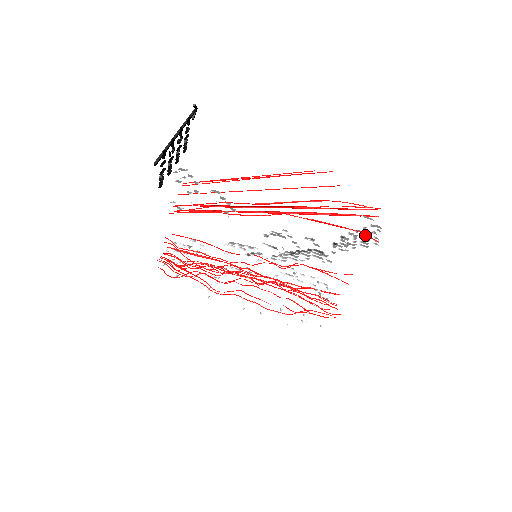
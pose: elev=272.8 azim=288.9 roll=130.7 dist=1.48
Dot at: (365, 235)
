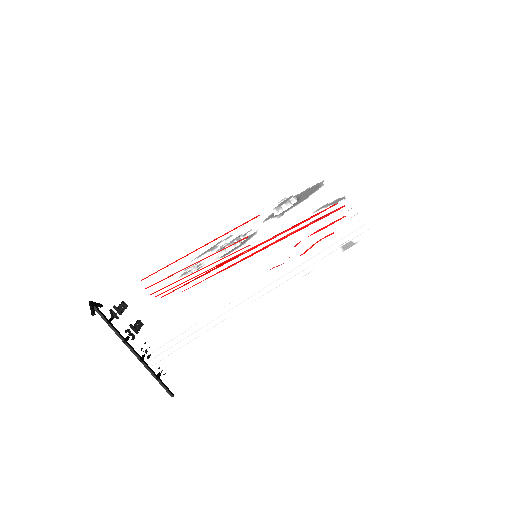
Dot at: occluded
